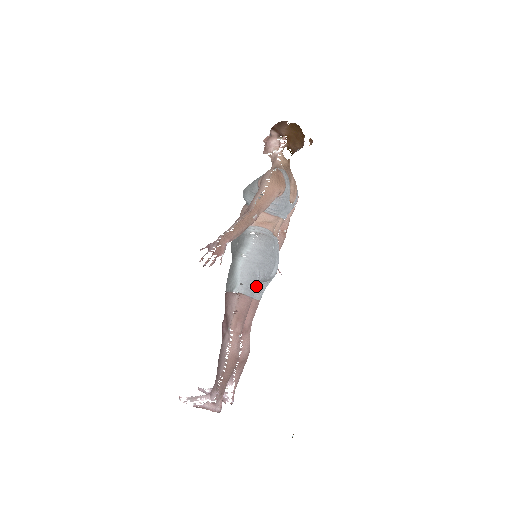
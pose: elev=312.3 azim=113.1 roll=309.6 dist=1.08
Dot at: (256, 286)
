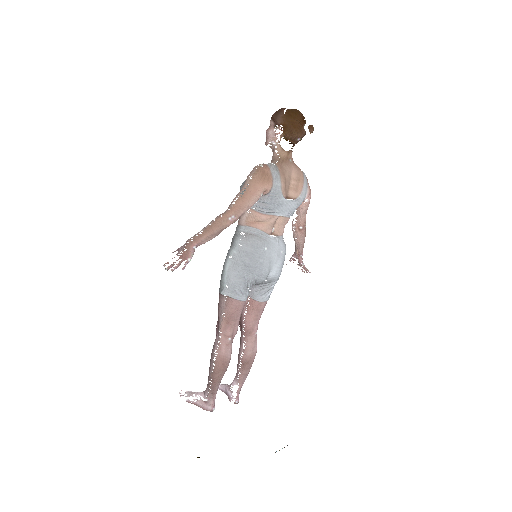
Dot at: (246, 289)
